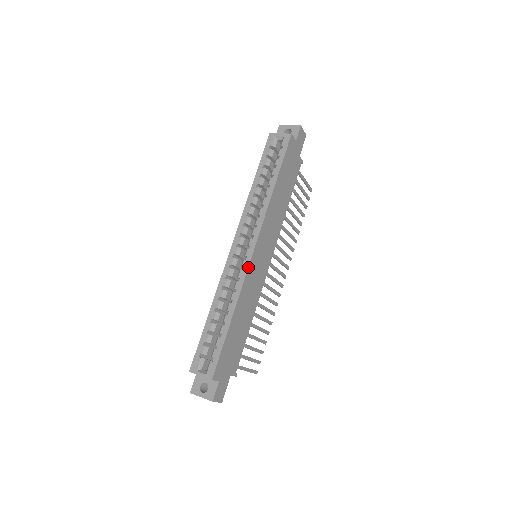
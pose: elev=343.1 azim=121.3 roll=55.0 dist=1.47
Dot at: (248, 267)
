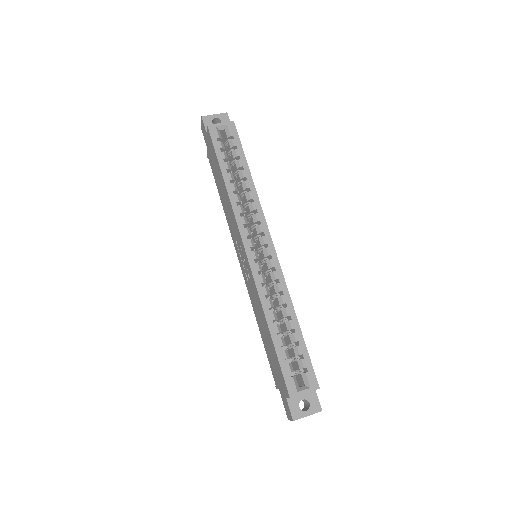
Dot at: occluded
